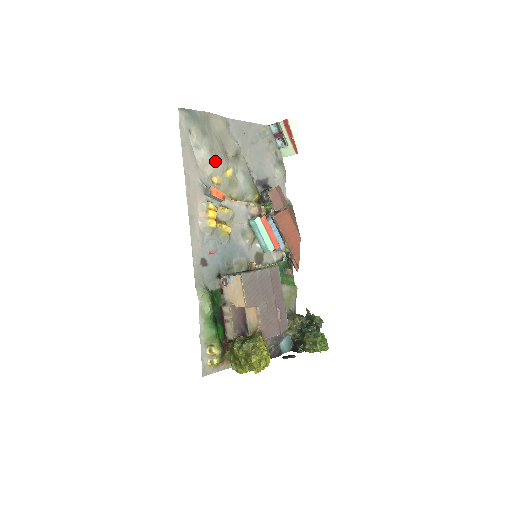
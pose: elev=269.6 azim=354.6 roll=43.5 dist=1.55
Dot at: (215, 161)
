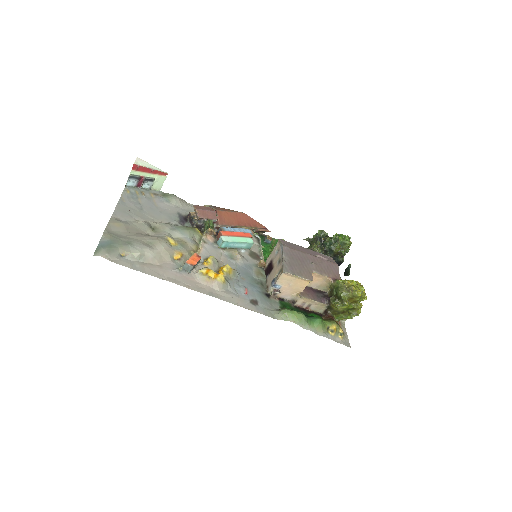
Dot at: (160, 247)
